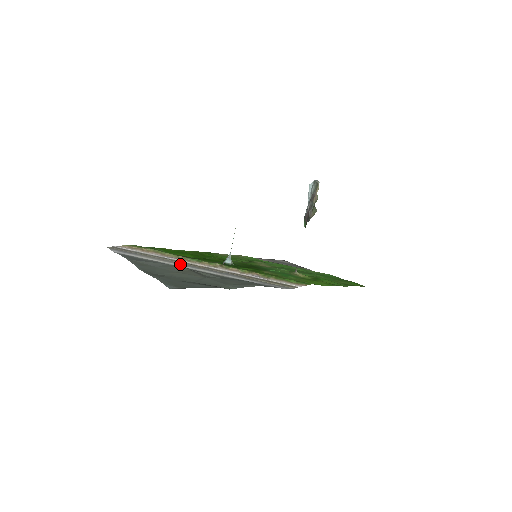
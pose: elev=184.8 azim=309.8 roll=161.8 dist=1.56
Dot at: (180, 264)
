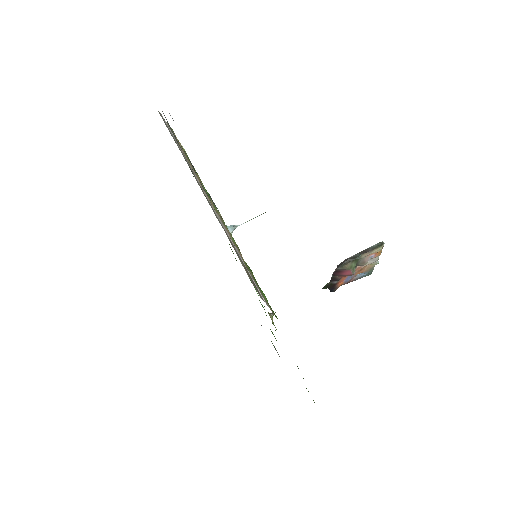
Dot at: occluded
